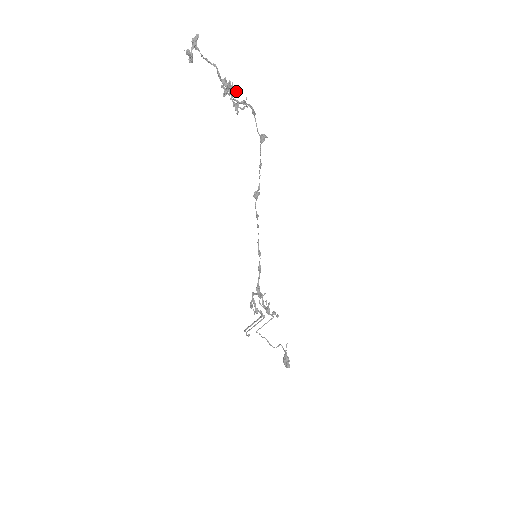
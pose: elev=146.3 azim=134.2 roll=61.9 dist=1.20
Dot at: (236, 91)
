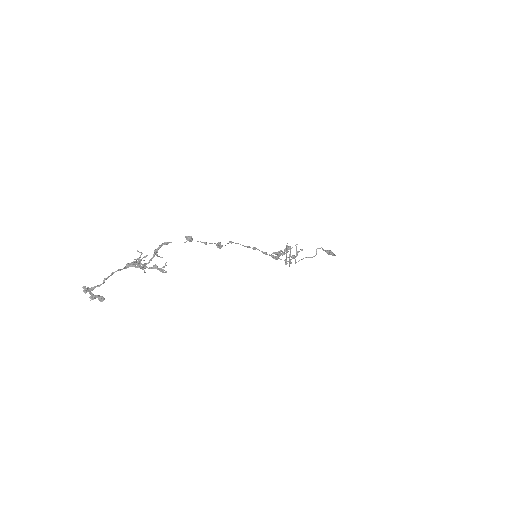
Dot at: occluded
